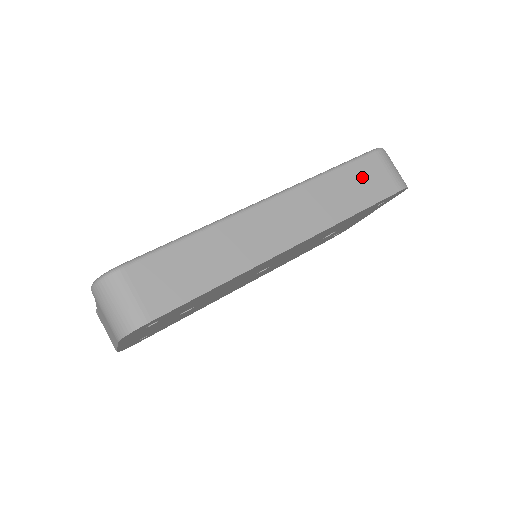
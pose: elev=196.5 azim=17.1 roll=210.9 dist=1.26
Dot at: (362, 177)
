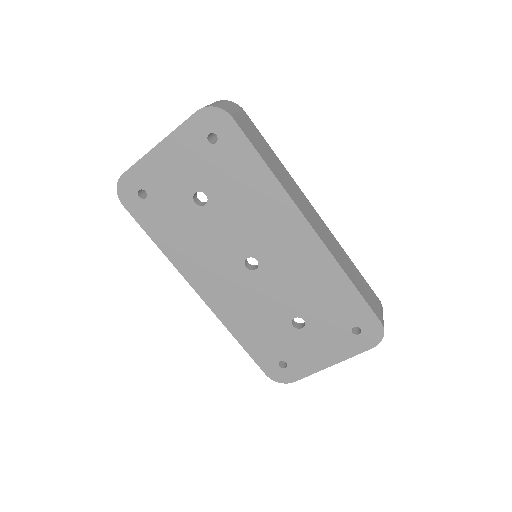
Dot at: (366, 288)
